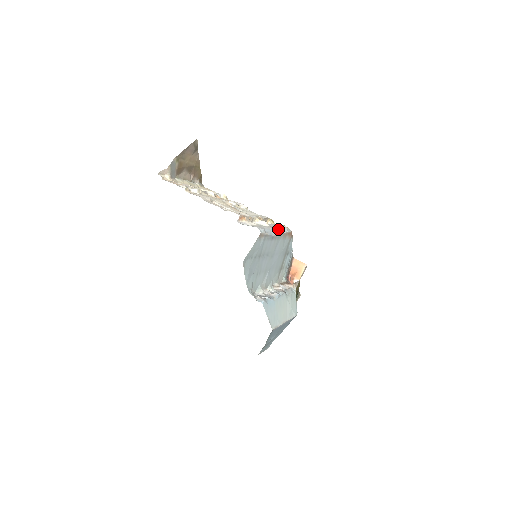
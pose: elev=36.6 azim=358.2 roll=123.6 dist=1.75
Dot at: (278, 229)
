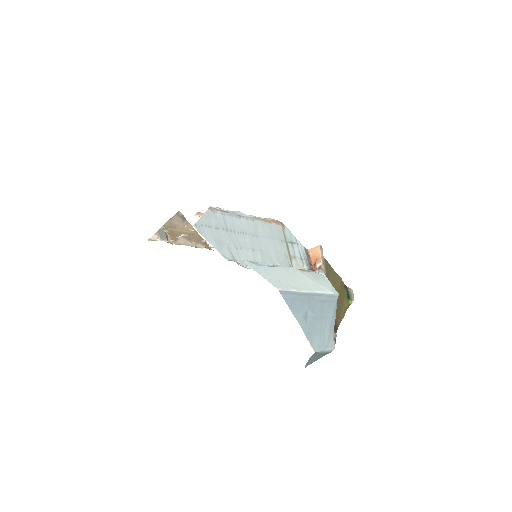
Dot at: (251, 215)
